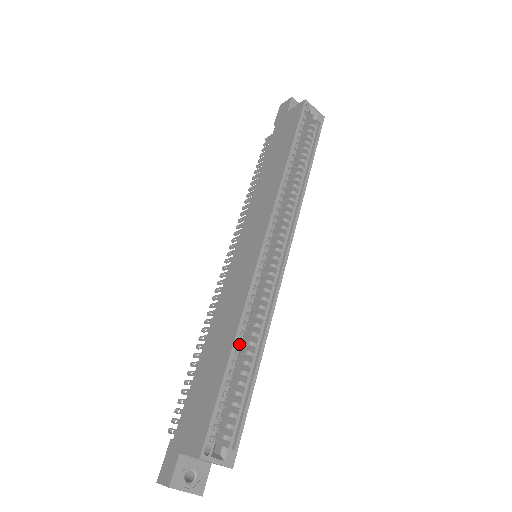
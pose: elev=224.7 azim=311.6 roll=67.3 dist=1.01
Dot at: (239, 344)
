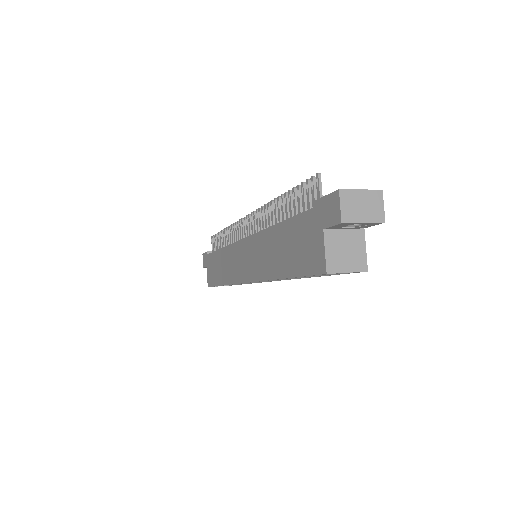
Dot at: occluded
